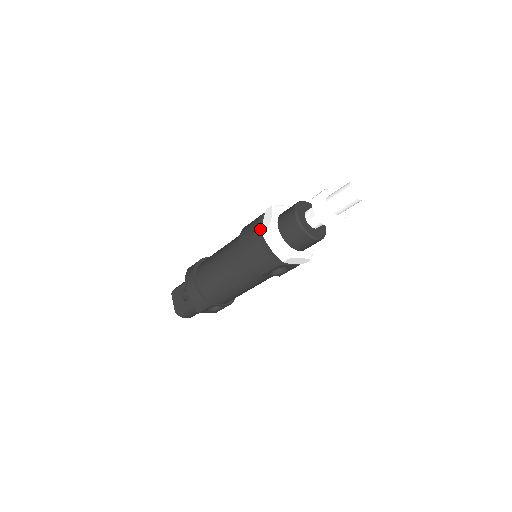
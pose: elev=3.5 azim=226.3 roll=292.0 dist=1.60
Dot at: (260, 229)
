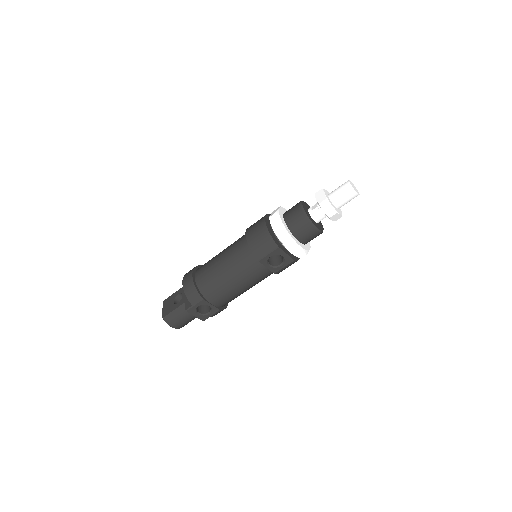
Dot at: (267, 219)
